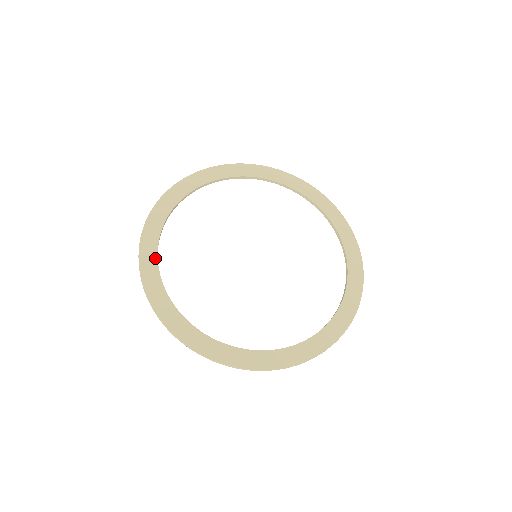
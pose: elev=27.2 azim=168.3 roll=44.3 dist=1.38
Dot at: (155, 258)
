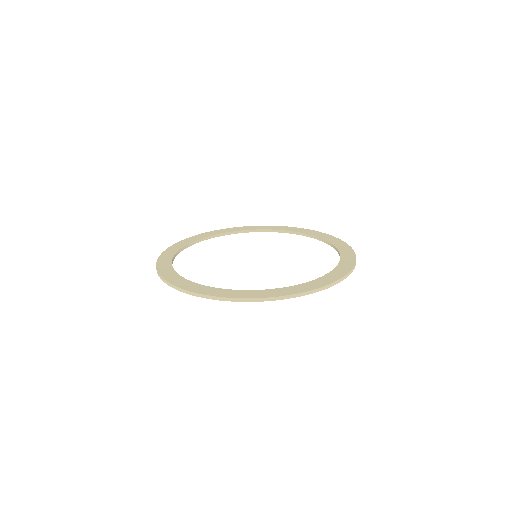
Dot at: (176, 274)
